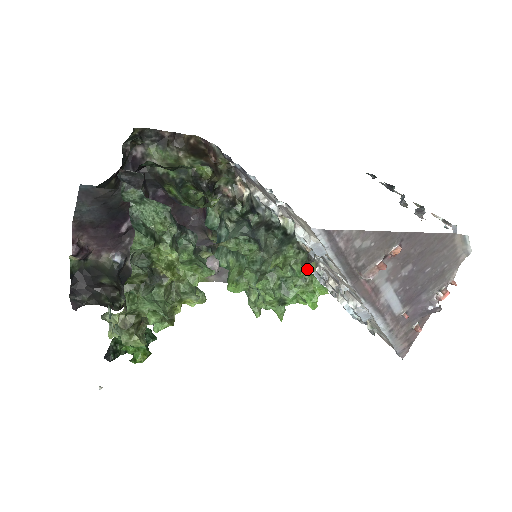
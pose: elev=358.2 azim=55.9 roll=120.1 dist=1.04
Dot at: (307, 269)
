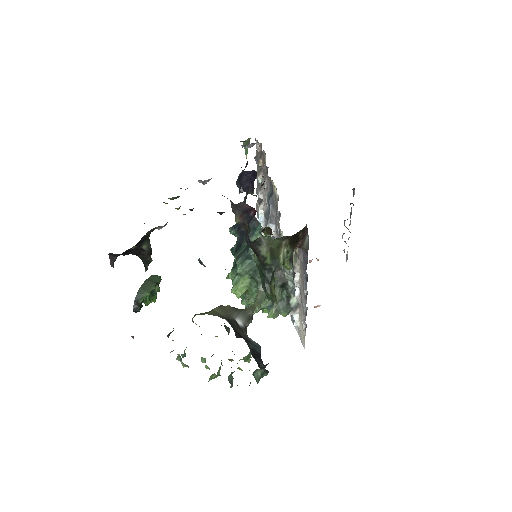
Dot at: occluded
